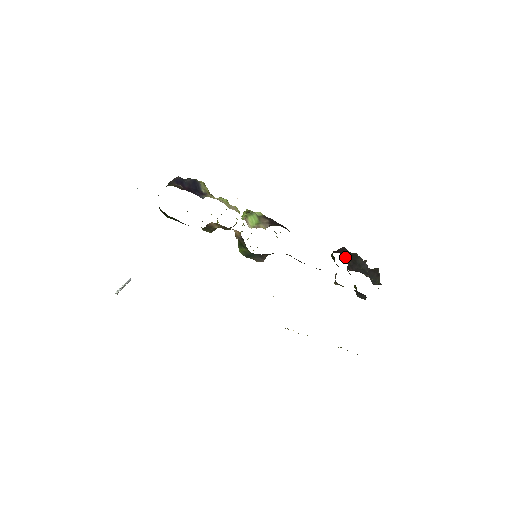
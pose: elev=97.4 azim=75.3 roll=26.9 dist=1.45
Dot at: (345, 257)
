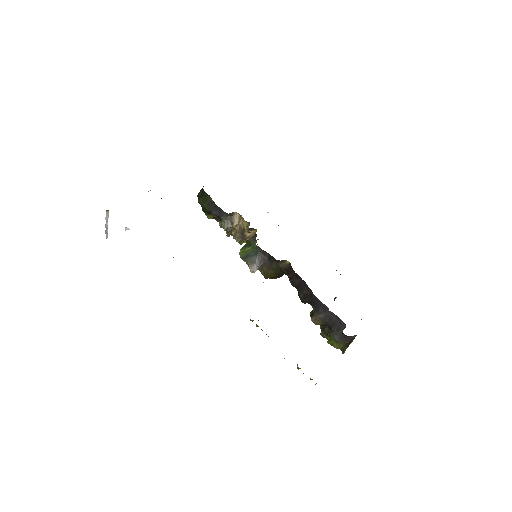
Dot at: occluded
